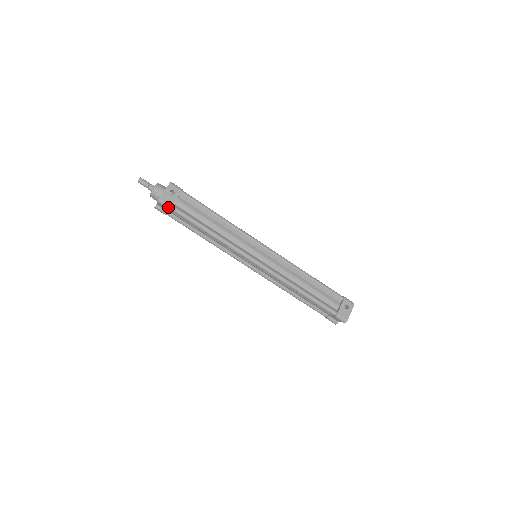
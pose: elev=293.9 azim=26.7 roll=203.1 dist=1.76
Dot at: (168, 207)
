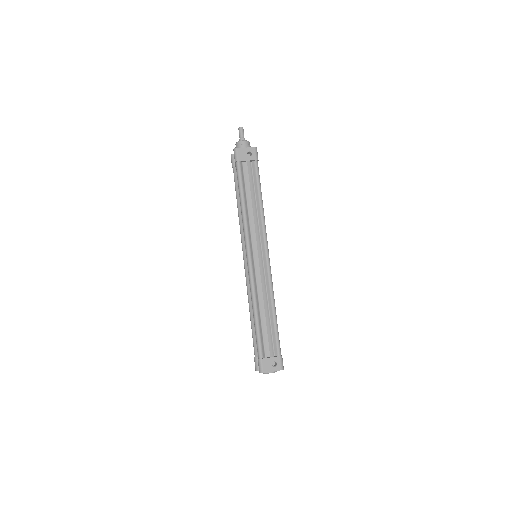
Dot at: (236, 159)
